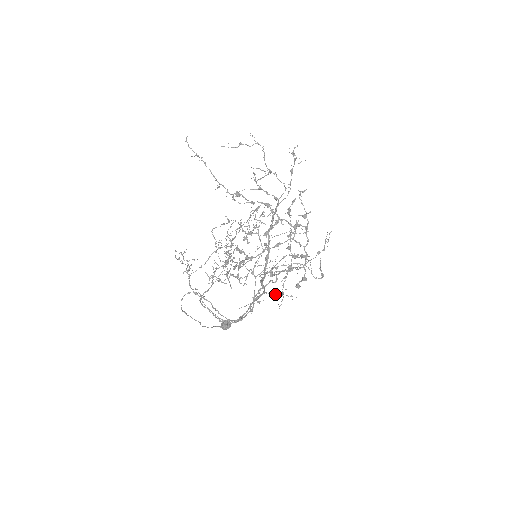
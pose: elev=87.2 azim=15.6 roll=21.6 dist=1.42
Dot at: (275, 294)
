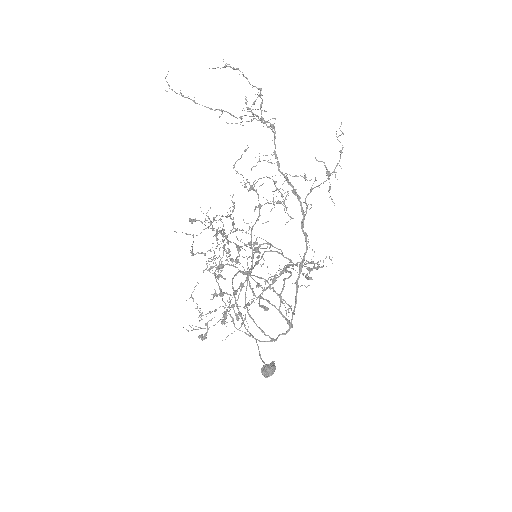
Dot at: (310, 263)
